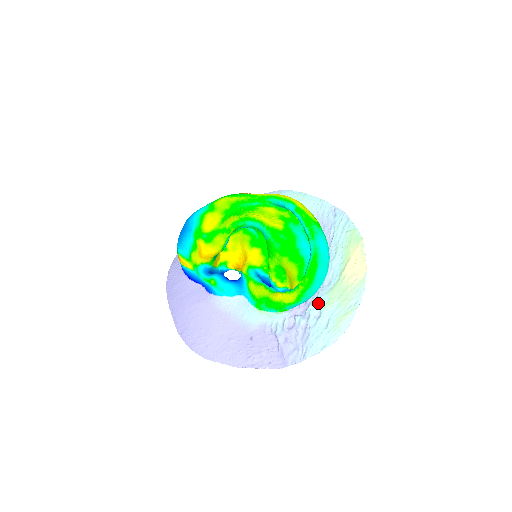
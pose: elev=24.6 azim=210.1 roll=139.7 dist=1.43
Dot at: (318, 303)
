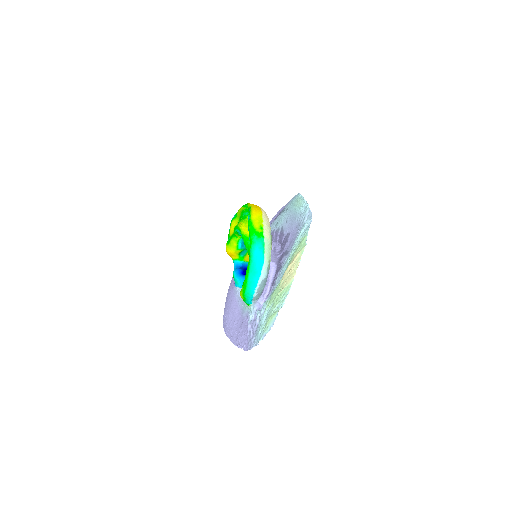
Dot at: (266, 302)
